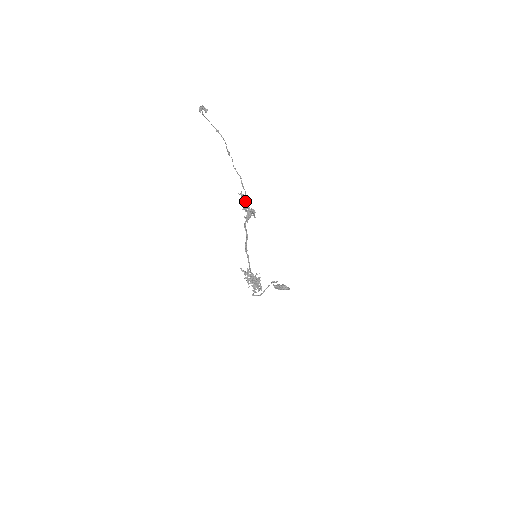
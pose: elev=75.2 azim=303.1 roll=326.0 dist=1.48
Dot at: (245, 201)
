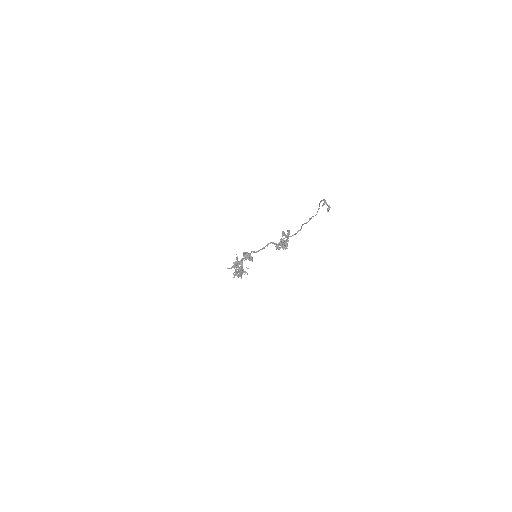
Dot at: (287, 239)
